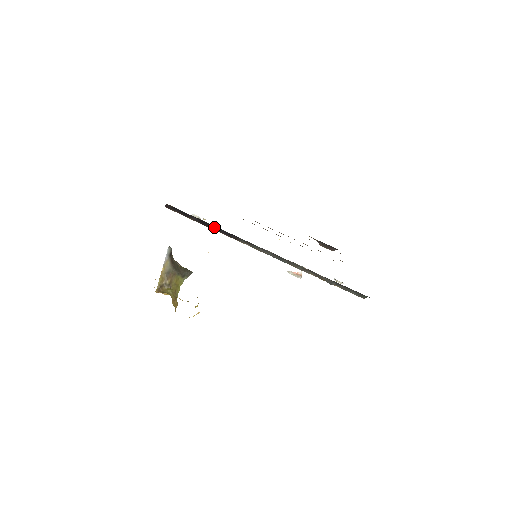
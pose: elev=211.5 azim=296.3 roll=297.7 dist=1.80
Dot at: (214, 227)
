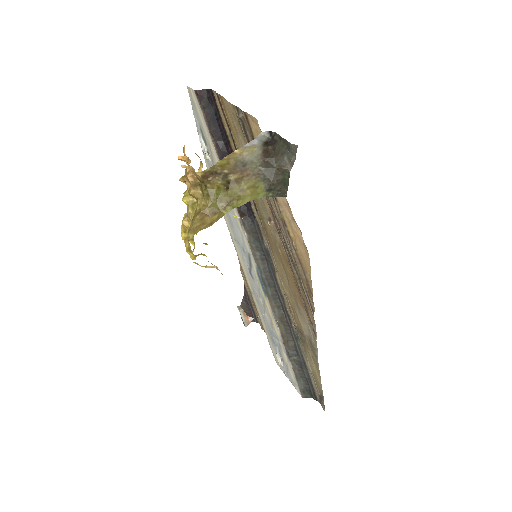
Dot at: occluded
